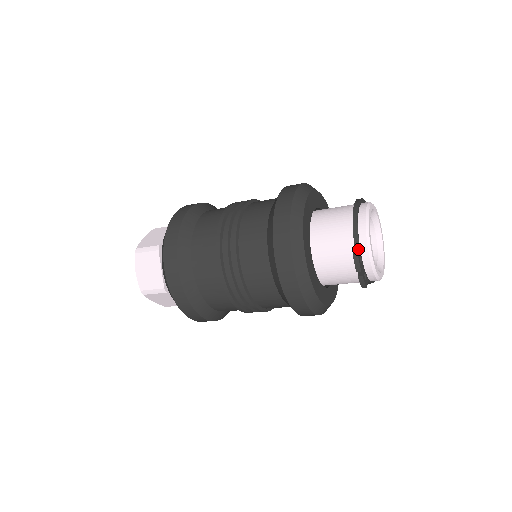
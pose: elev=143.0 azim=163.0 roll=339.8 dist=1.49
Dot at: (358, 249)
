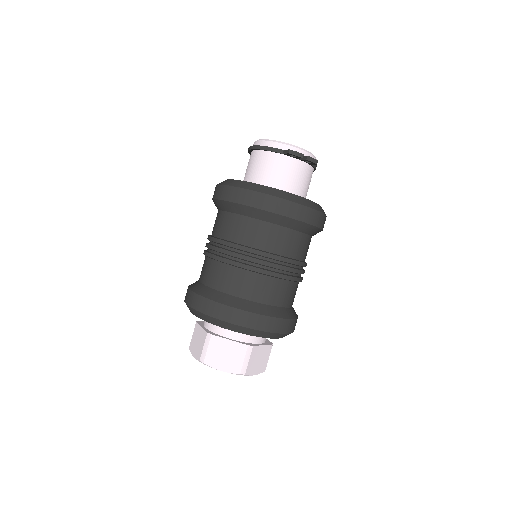
Dot at: (286, 150)
